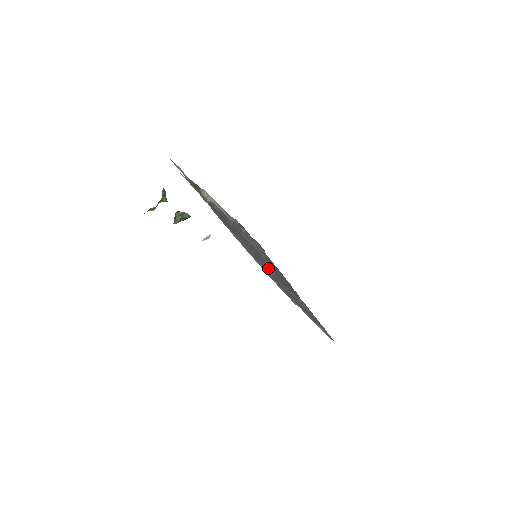
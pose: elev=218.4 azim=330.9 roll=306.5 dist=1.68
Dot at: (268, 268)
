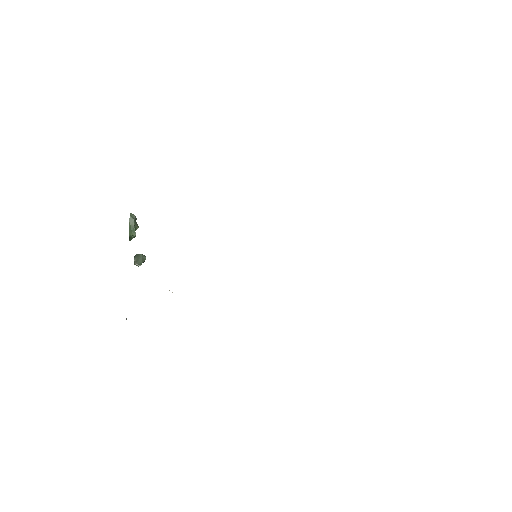
Dot at: occluded
